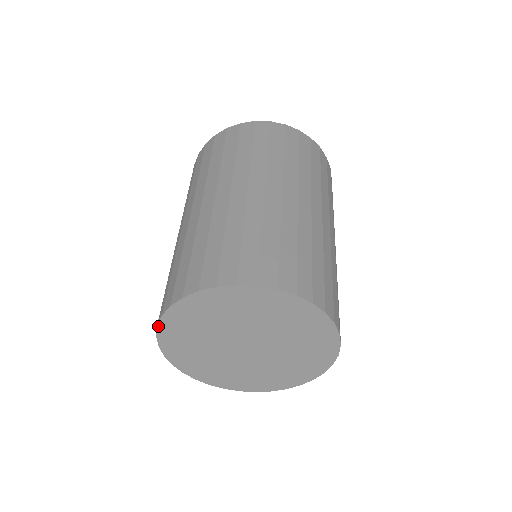
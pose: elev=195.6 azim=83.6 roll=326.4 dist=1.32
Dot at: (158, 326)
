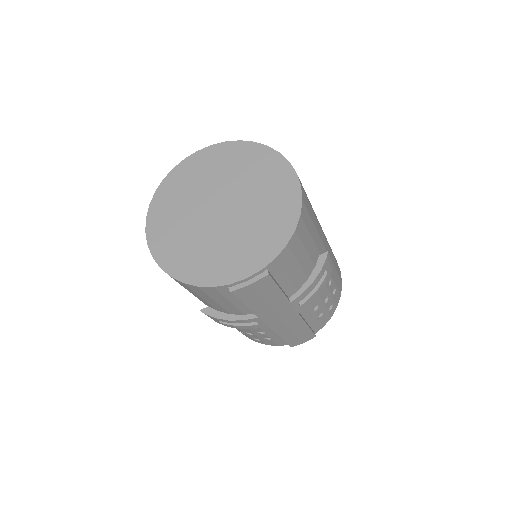
Dot at: (147, 218)
